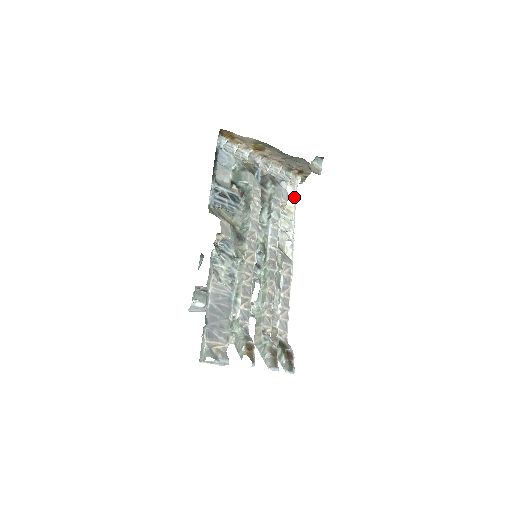
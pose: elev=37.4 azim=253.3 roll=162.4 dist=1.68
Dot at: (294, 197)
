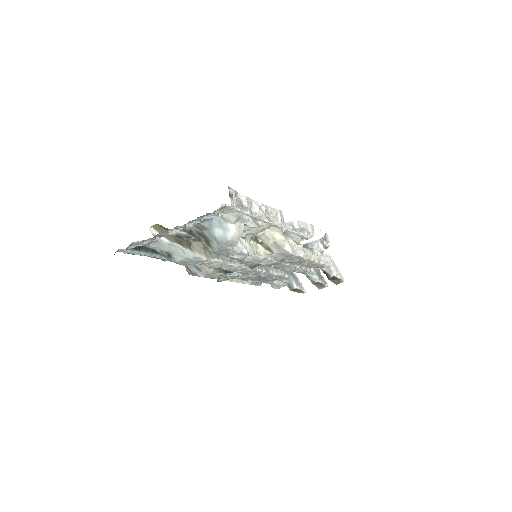
Dot at: occluded
